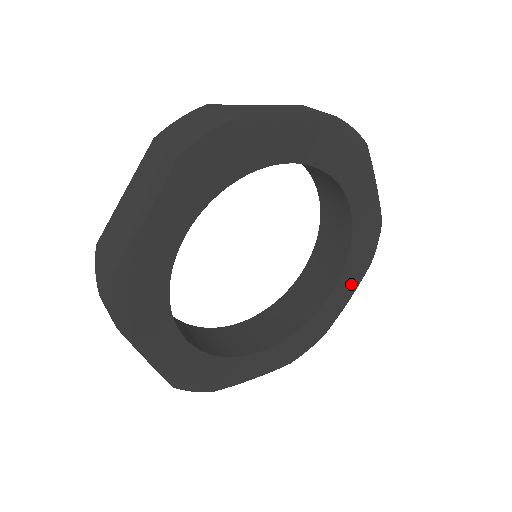
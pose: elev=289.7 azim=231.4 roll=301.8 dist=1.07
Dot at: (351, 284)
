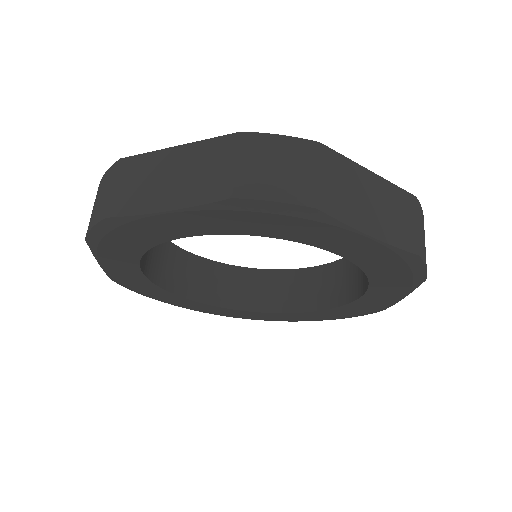
Dot at: (315, 318)
